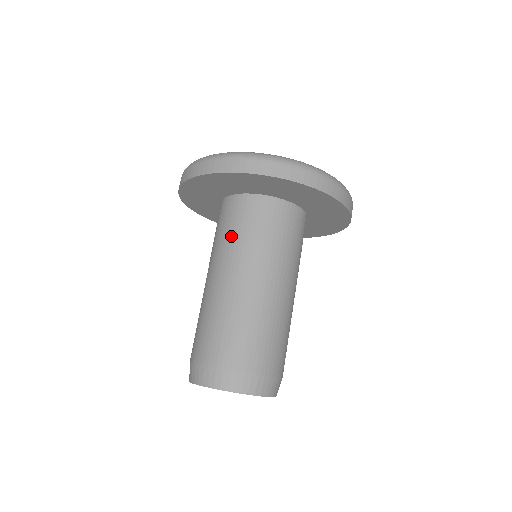
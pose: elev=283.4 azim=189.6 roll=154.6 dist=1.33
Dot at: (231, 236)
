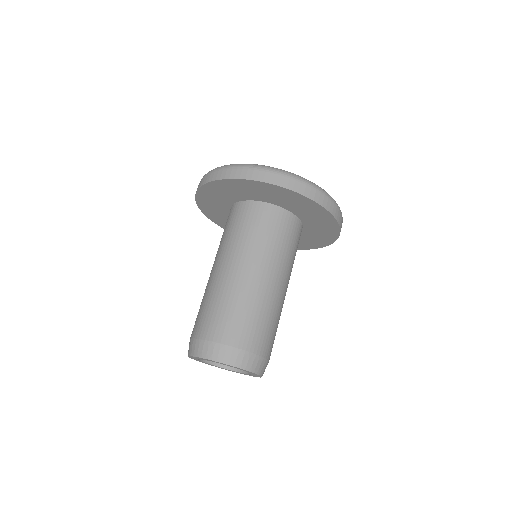
Dot at: (221, 239)
